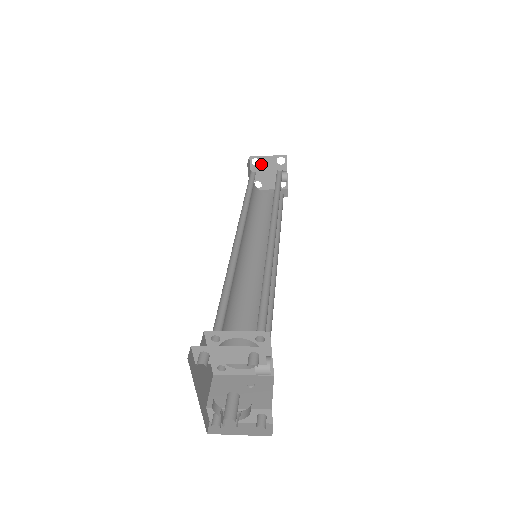
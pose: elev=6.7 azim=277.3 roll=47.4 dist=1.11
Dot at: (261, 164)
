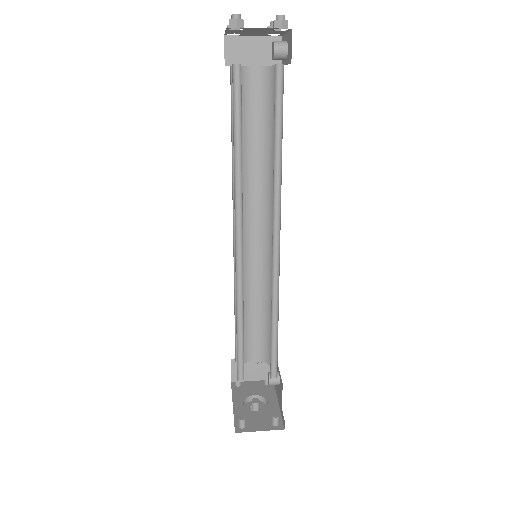
Dot at: (245, 29)
